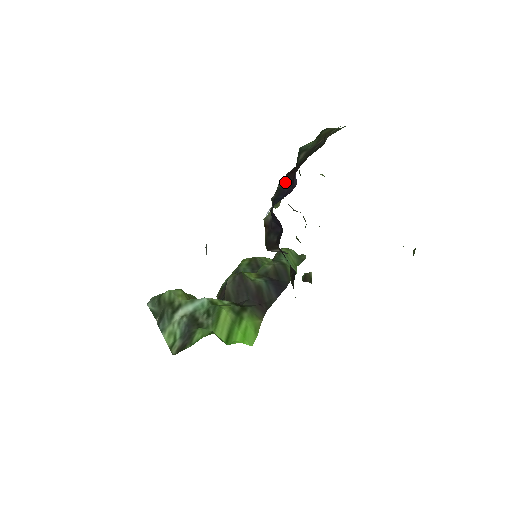
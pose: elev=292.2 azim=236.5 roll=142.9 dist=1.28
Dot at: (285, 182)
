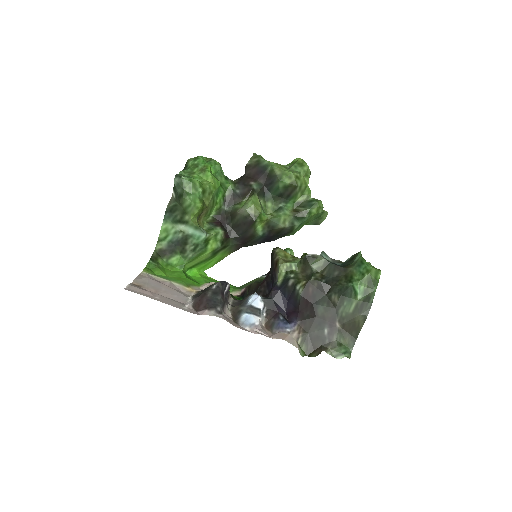
Dot at: (297, 300)
